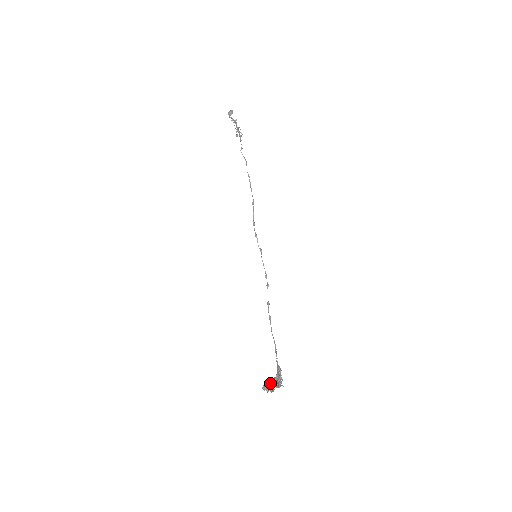
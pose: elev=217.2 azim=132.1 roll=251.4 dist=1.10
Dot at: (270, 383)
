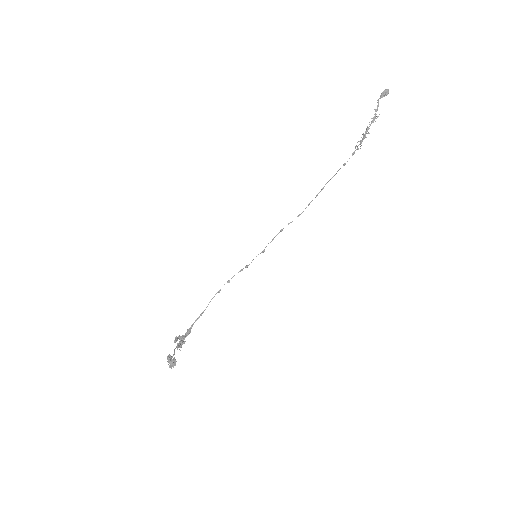
Dot at: (174, 362)
